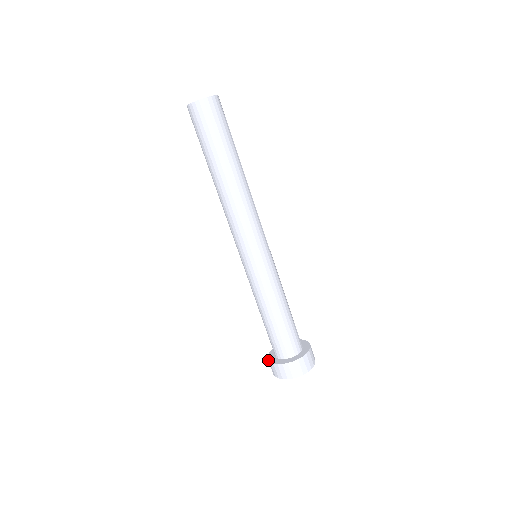
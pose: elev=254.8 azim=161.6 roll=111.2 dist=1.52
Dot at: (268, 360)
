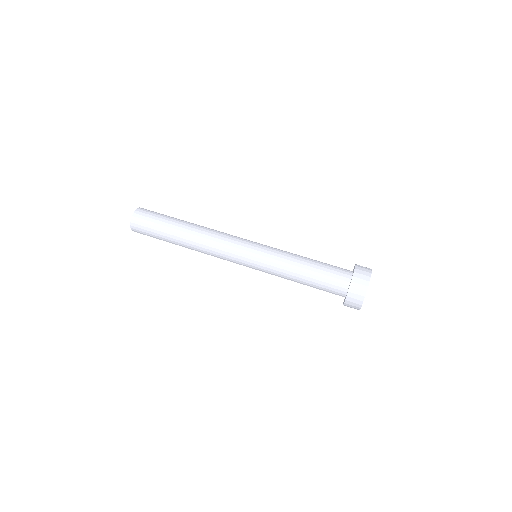
Dot at: (345, 300)
